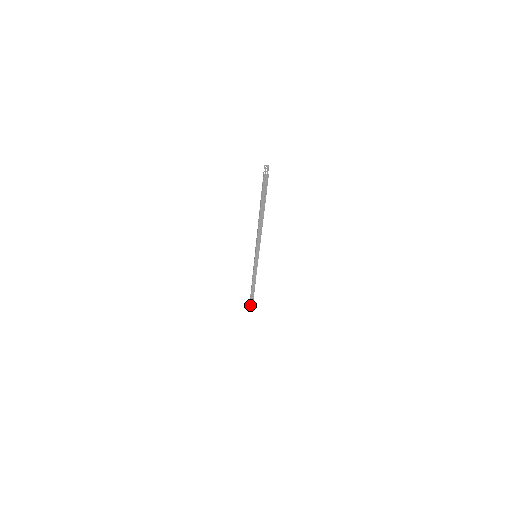
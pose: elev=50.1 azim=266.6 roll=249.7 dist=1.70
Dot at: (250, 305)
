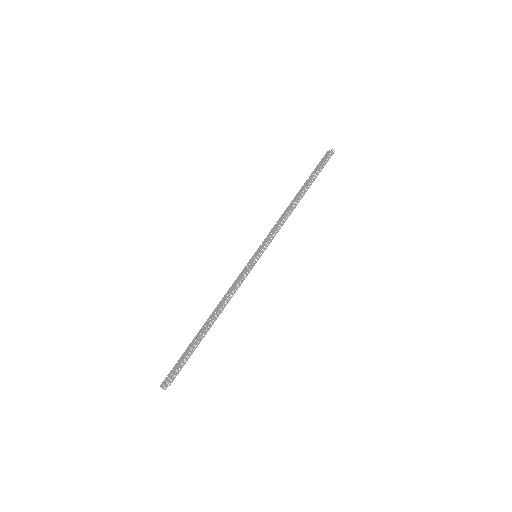
Dot at: (176, 369)
